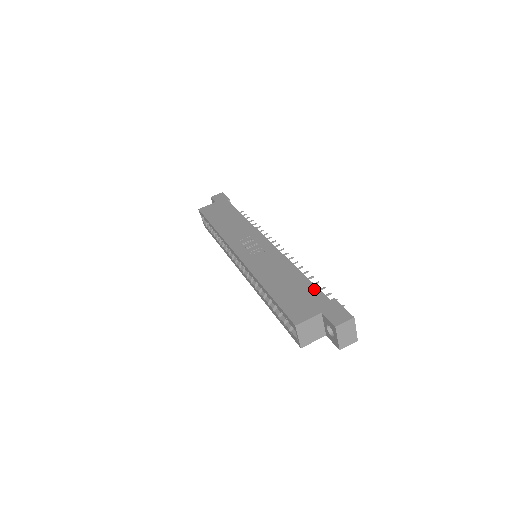
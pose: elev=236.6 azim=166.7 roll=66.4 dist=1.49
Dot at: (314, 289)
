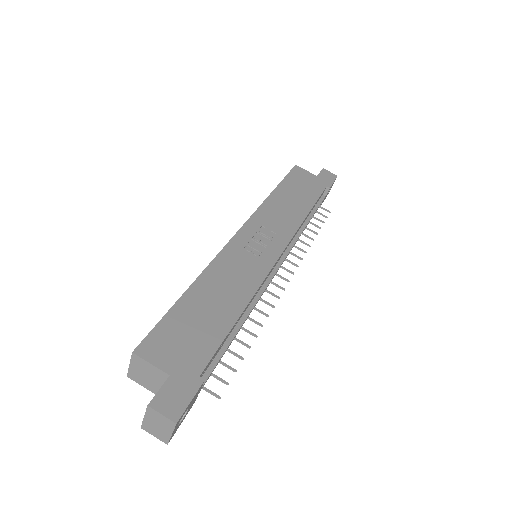
Dot at: (212, 347)
